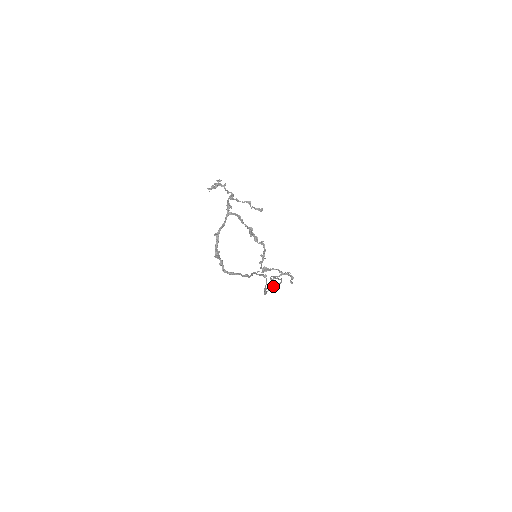
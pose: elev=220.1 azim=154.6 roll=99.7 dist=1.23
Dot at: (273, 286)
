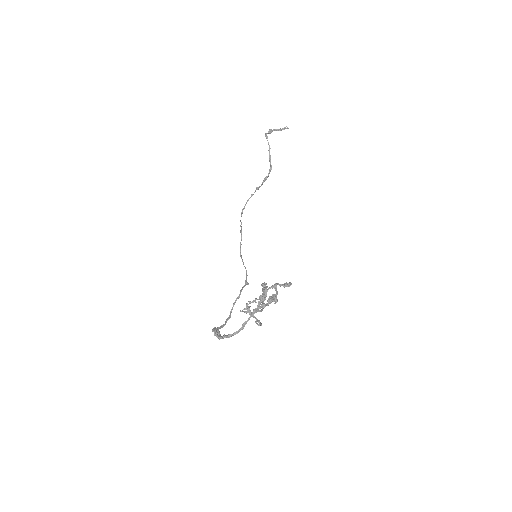
Dot at: (257, 189)
